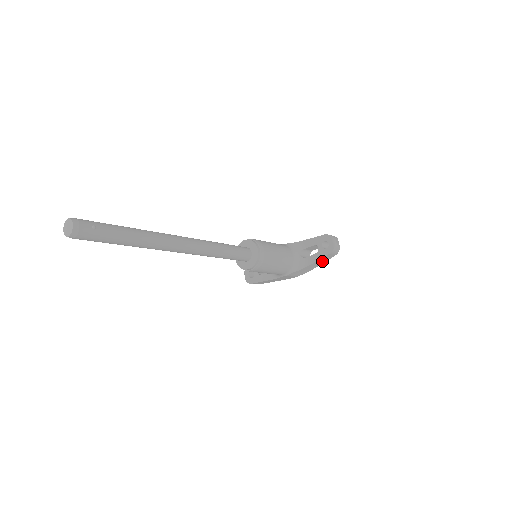
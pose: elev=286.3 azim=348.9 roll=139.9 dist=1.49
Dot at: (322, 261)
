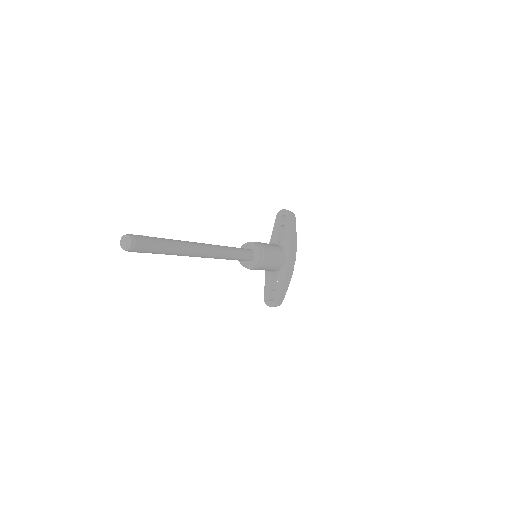
Dot at: (294, 231)
